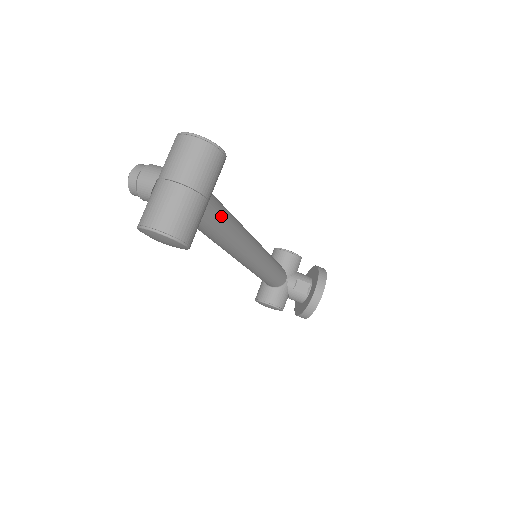
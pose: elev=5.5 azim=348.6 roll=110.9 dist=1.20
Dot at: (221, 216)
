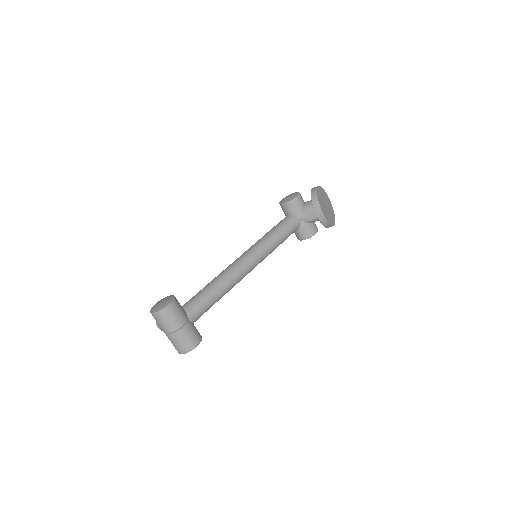
Dot at: (203, 306)
